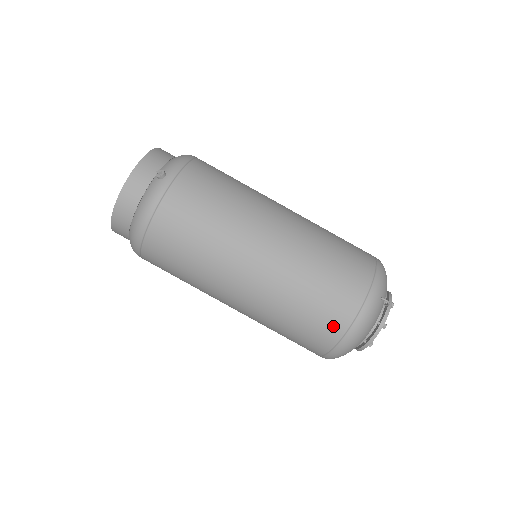
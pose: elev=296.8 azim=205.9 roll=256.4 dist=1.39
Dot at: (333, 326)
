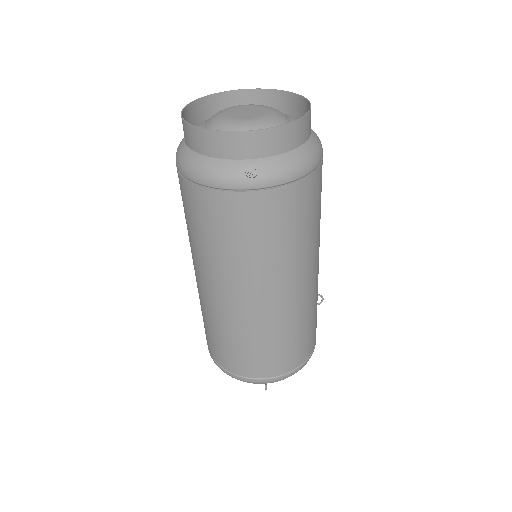
Dot at: (221, 359)
